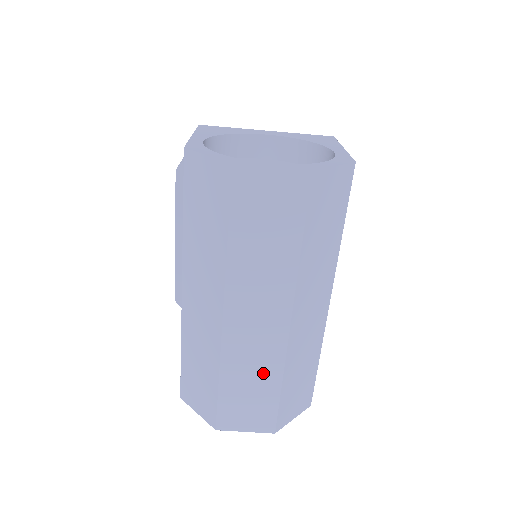
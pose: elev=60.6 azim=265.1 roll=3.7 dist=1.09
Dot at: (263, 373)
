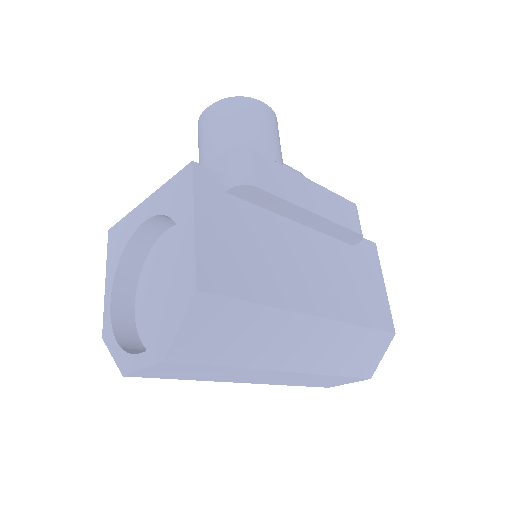
Dot at: (314, 379)
